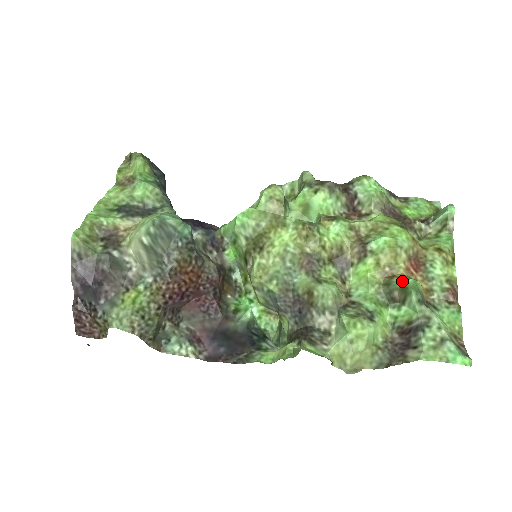
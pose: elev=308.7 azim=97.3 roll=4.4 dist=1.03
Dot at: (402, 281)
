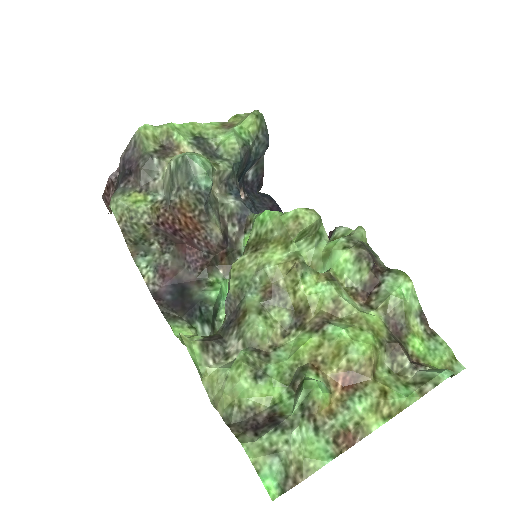
Dot at: (313, 377)
